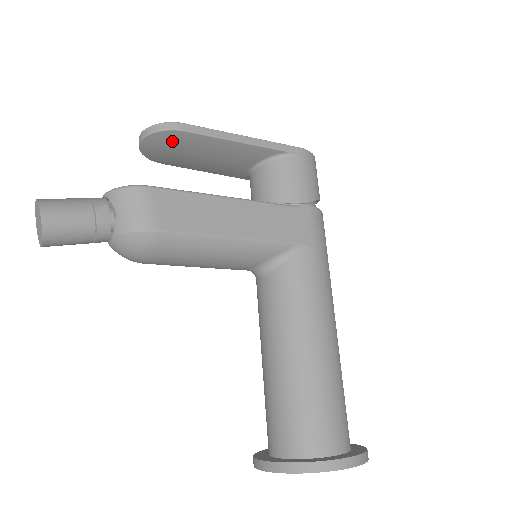
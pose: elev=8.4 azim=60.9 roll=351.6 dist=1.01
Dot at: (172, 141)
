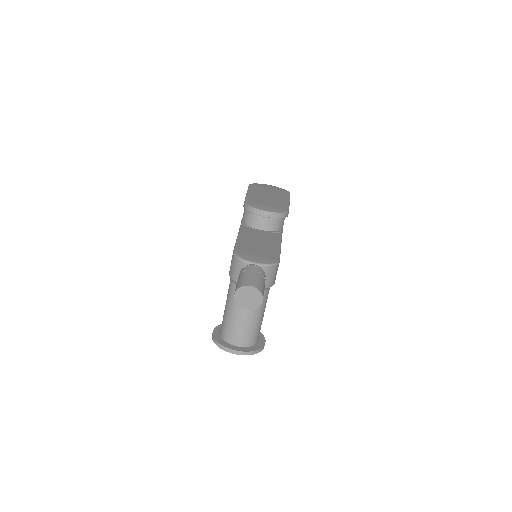
Dot at: occluded
